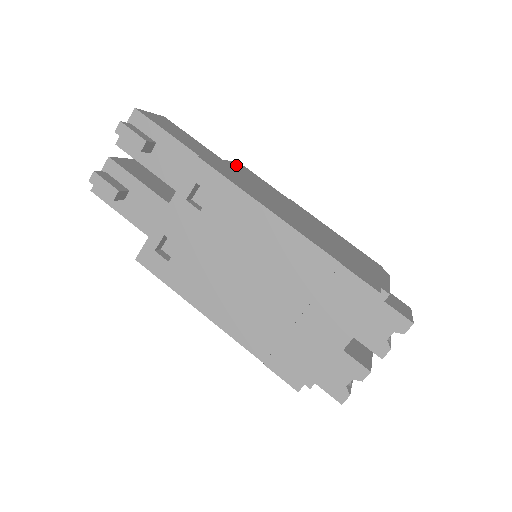
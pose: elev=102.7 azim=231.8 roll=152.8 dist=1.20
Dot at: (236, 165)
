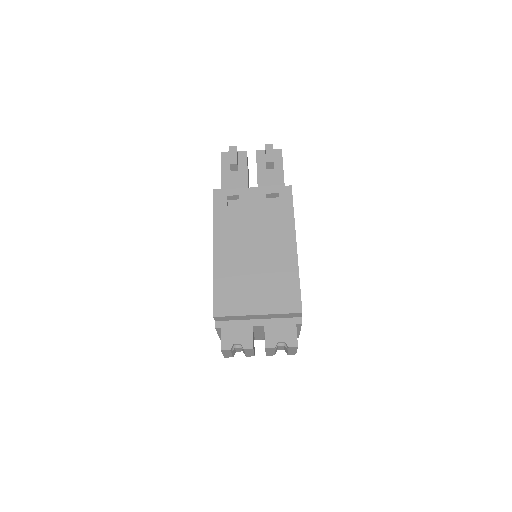
Dot at: occluded
